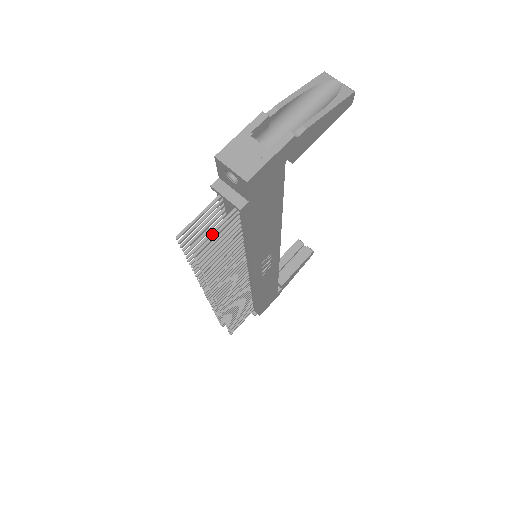
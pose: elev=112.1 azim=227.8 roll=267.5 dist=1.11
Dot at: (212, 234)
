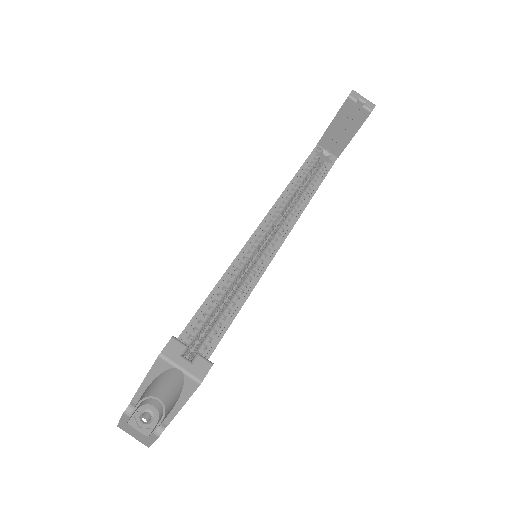
Dot at: occluded
